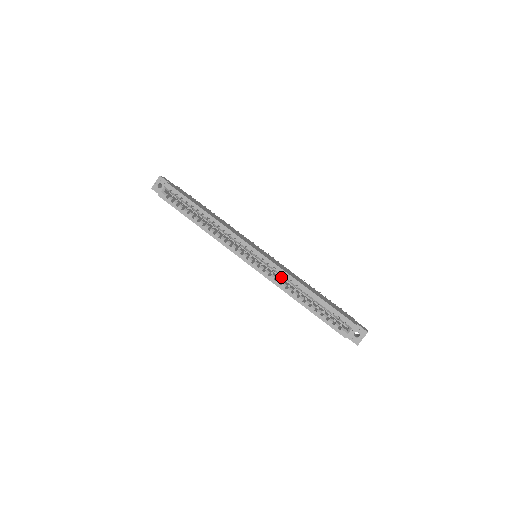
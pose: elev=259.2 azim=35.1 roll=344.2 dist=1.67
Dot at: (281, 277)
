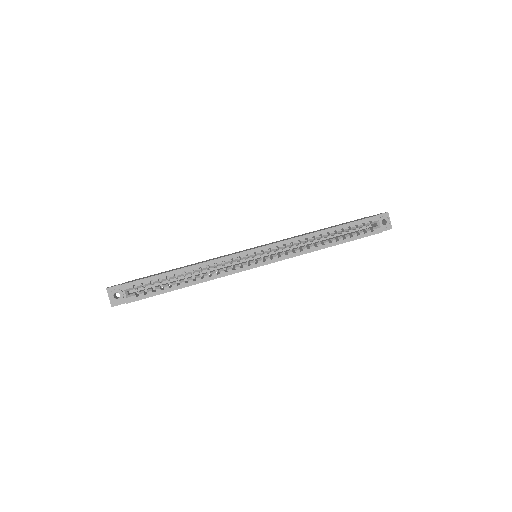
Dot at: (291, 248)
